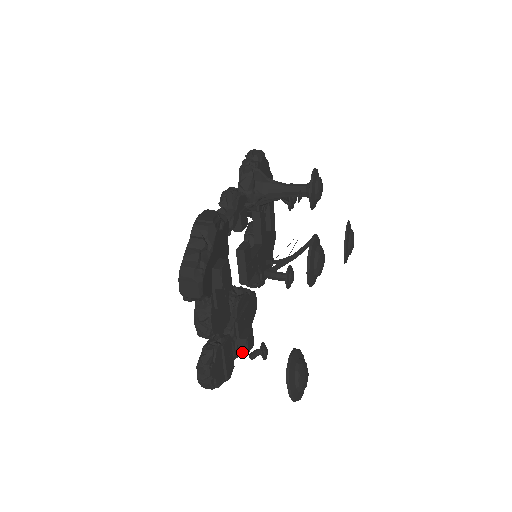
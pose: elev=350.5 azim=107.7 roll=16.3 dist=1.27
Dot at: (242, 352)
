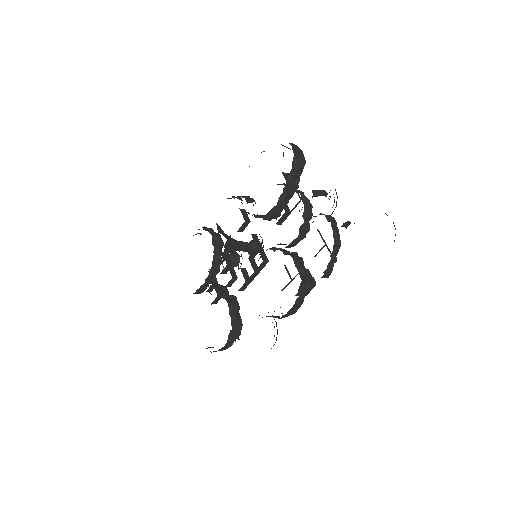
Dot at: (311, 282)
